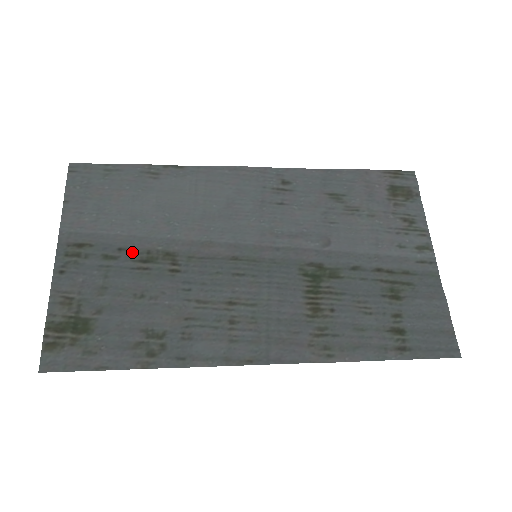
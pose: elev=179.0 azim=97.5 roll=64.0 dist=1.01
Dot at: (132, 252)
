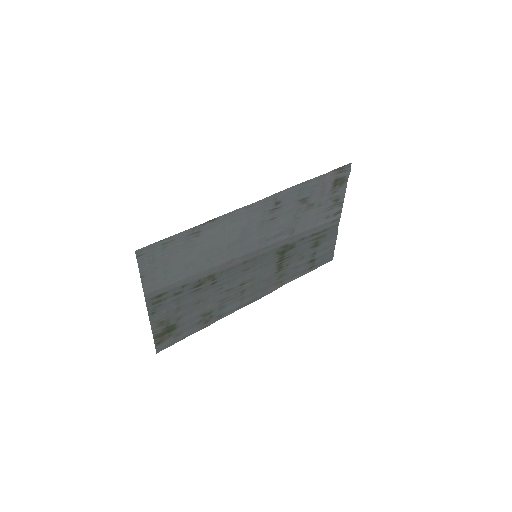
Dot at: (190, 285)
